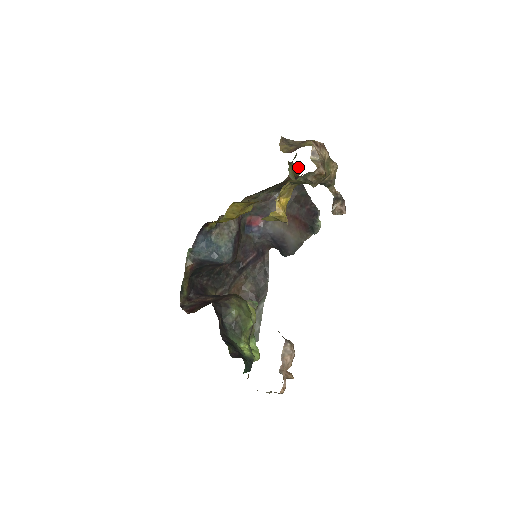
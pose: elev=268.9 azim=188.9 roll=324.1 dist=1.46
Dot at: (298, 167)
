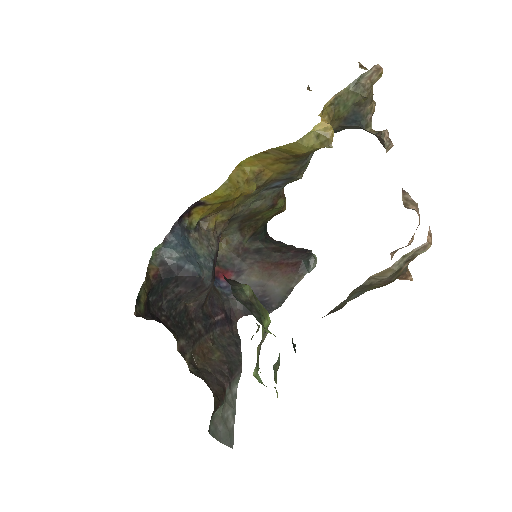
Dot at: (285, 198)
